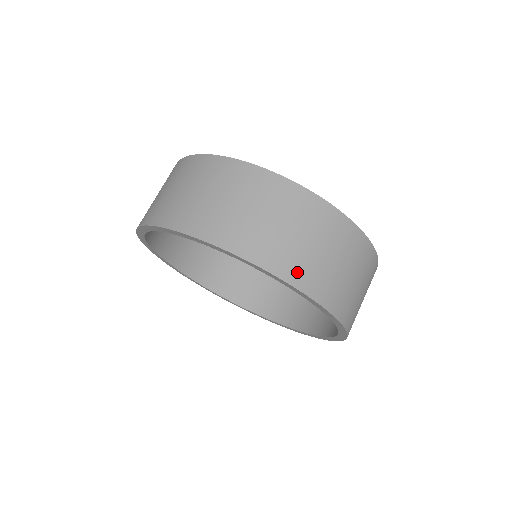
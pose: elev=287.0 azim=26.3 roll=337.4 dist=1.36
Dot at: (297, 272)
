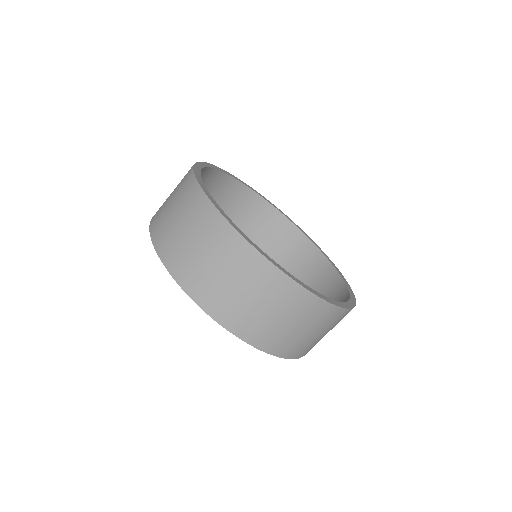
Dot at: (291, 350)
